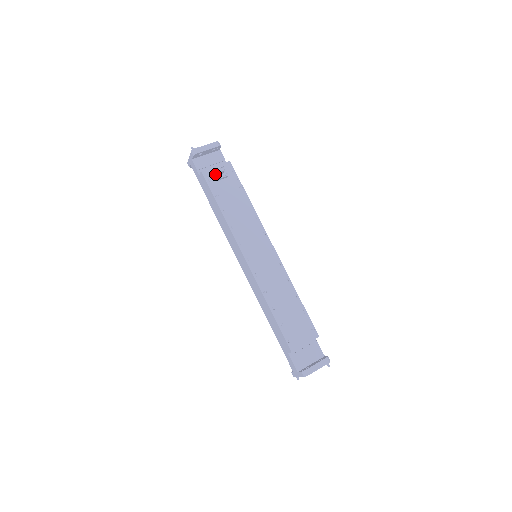
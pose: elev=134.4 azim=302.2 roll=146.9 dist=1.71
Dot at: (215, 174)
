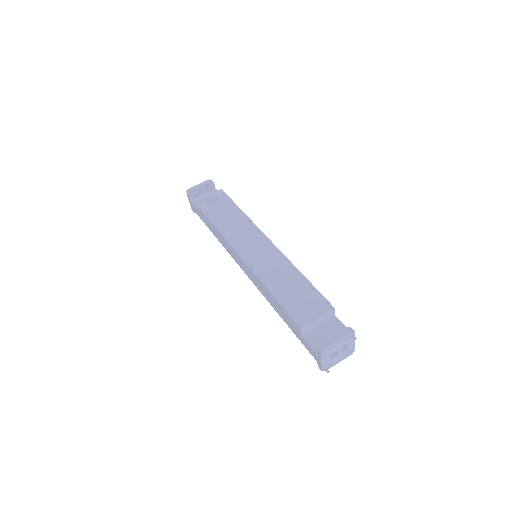
Dot at: (206, 199)
